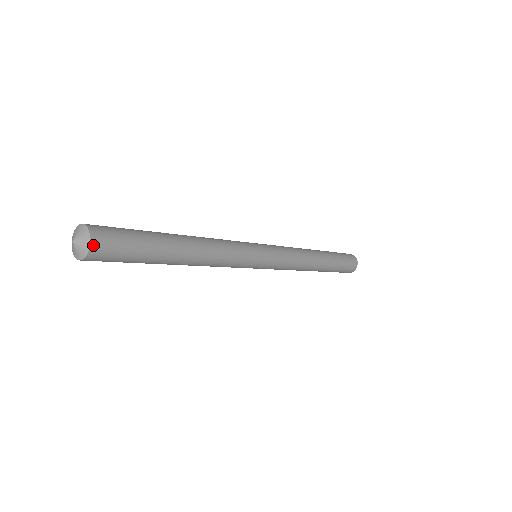
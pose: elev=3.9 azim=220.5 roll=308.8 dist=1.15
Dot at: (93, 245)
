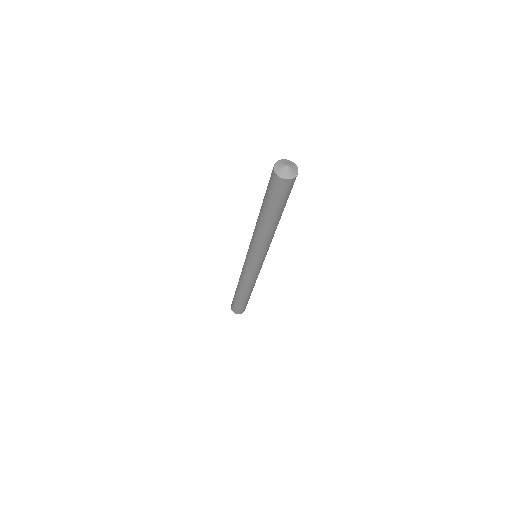
Dot at: (292, 180)
